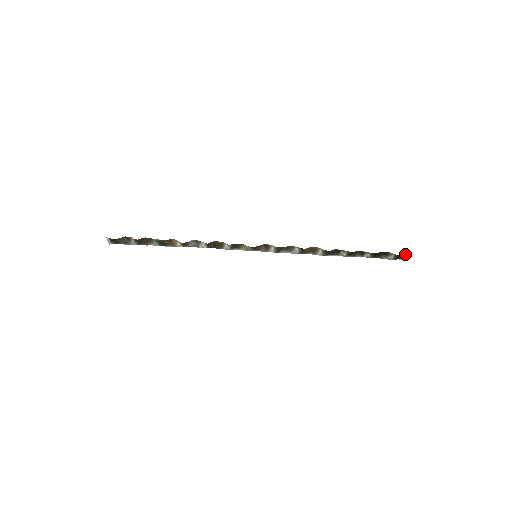
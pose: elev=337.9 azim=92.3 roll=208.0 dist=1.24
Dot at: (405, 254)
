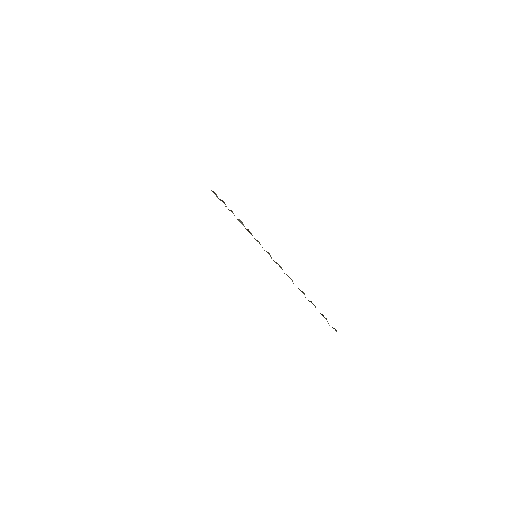
Dot at: occluded
